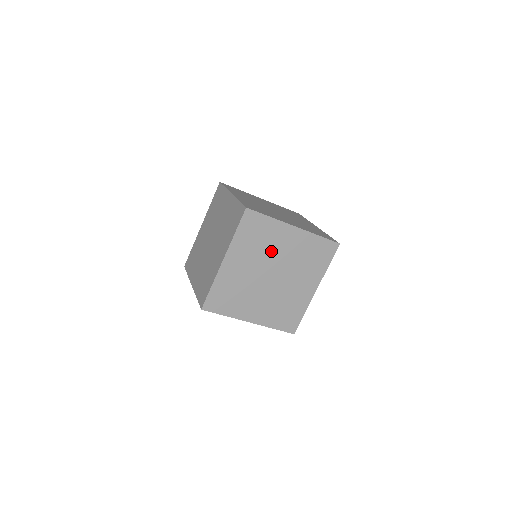
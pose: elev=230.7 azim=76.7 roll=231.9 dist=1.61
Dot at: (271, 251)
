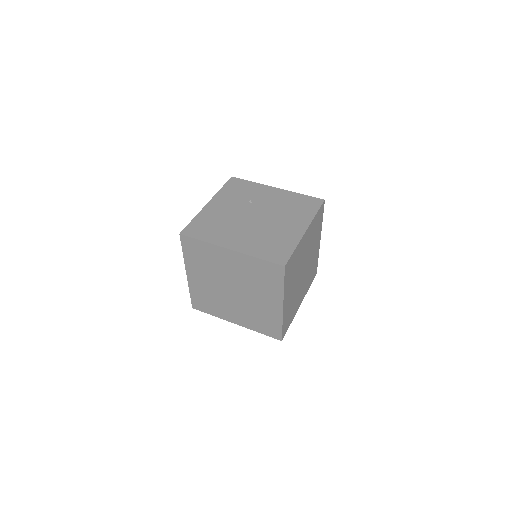
Dot at: (254, 201)
